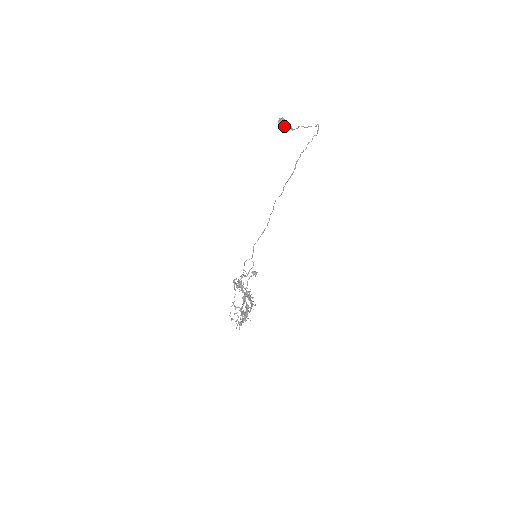
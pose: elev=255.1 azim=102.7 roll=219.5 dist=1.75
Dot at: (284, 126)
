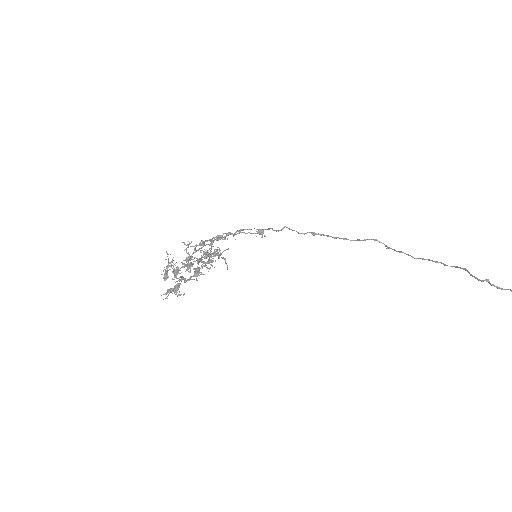
Dot at: out of frame
